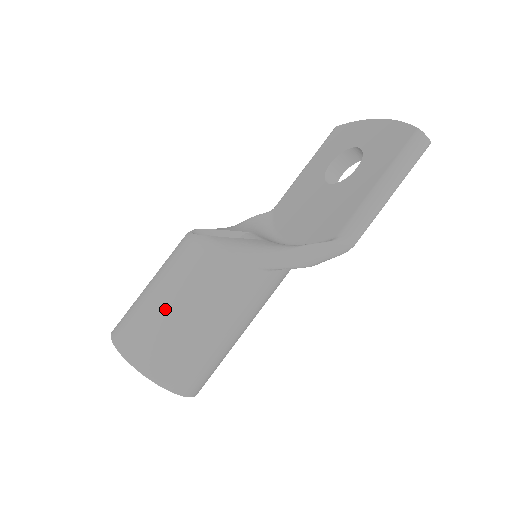
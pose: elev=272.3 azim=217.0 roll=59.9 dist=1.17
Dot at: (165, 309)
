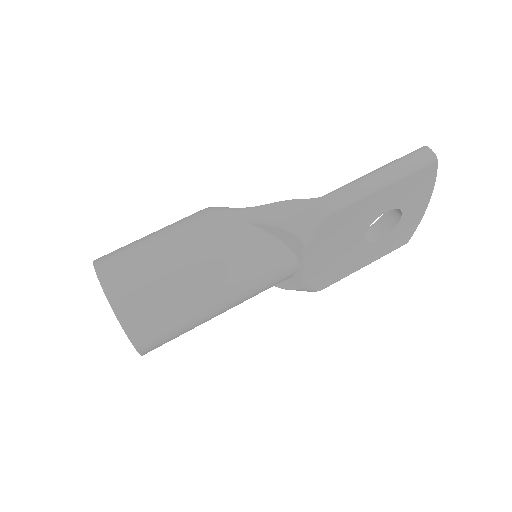
Dot at: occluded
